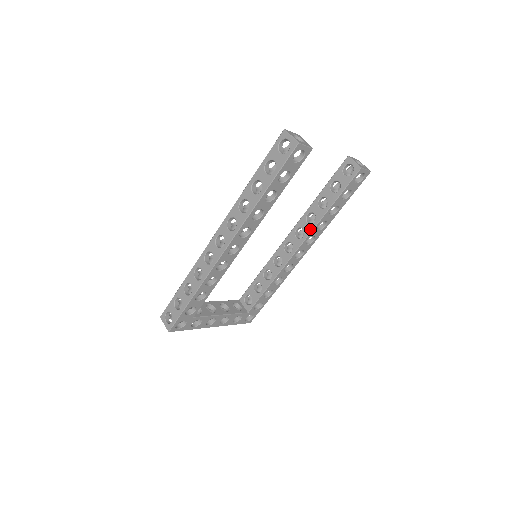
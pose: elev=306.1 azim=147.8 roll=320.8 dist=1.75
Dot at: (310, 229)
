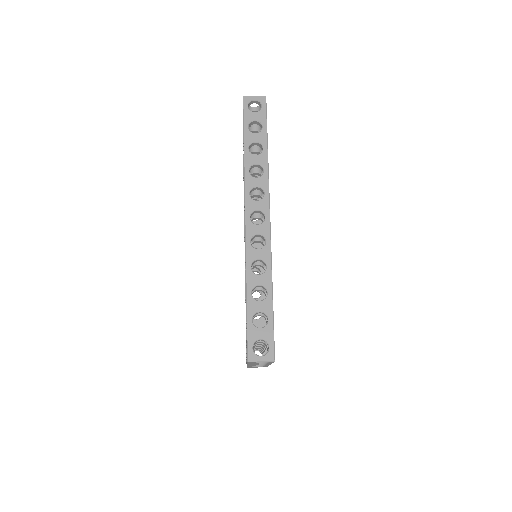
Dot at: occluded
